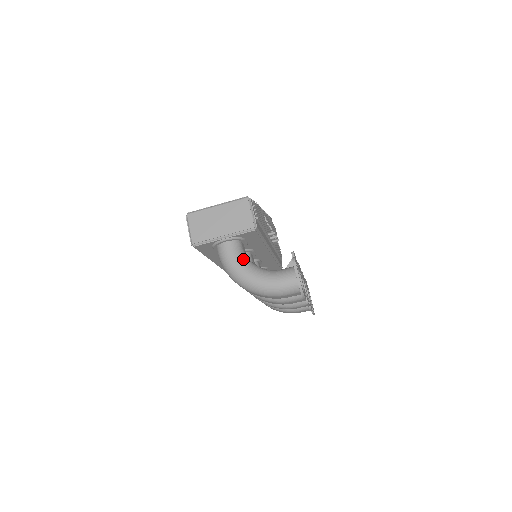
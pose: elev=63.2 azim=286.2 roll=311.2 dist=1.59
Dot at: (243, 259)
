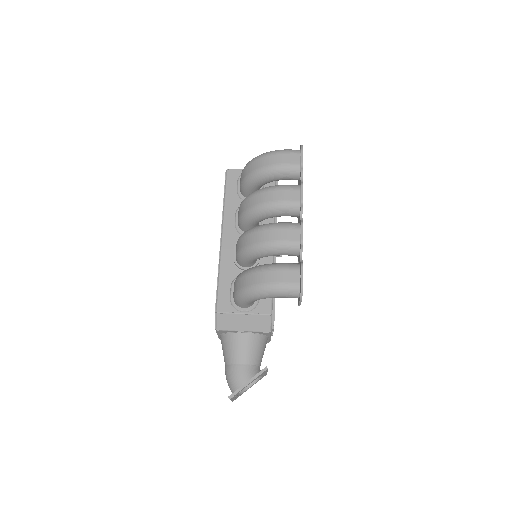
Dot at: occluded
